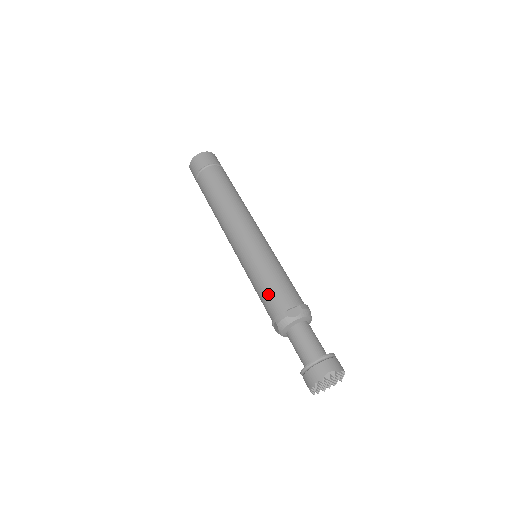
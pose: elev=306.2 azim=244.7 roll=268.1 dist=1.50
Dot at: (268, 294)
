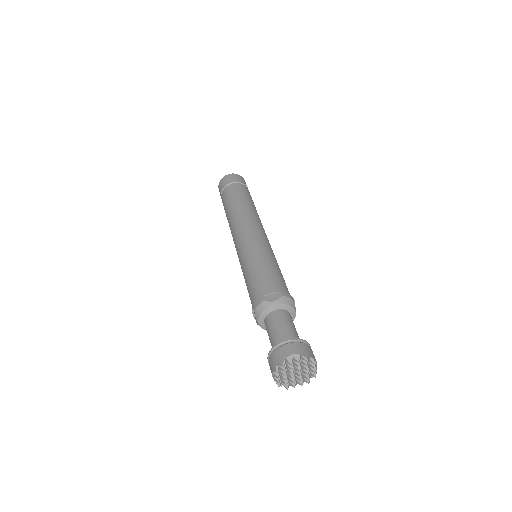
Dot at: (252, 283)
